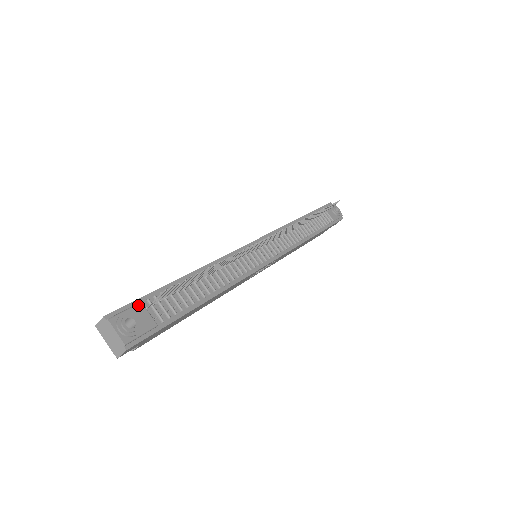
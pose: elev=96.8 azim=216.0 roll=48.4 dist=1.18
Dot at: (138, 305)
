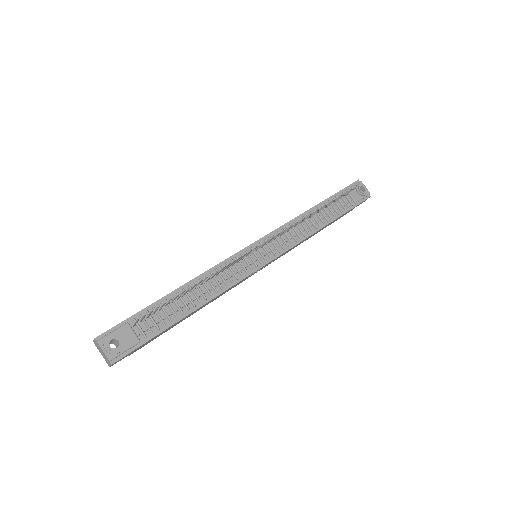
Dot at: (124, 326)
